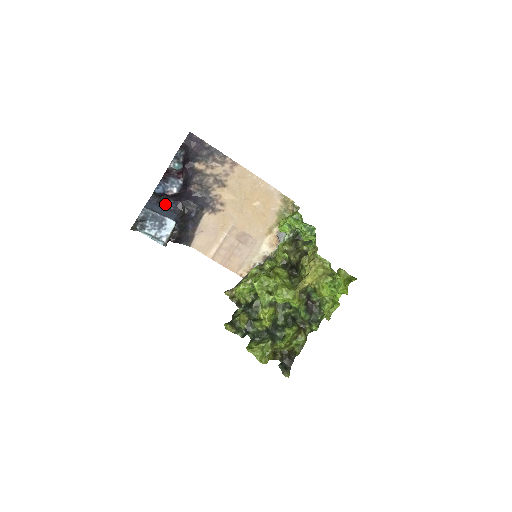
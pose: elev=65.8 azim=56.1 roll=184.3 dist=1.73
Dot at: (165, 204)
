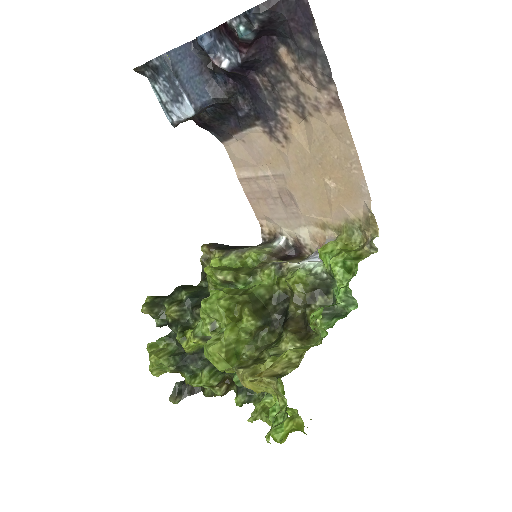
Dot at: (209, 67)
